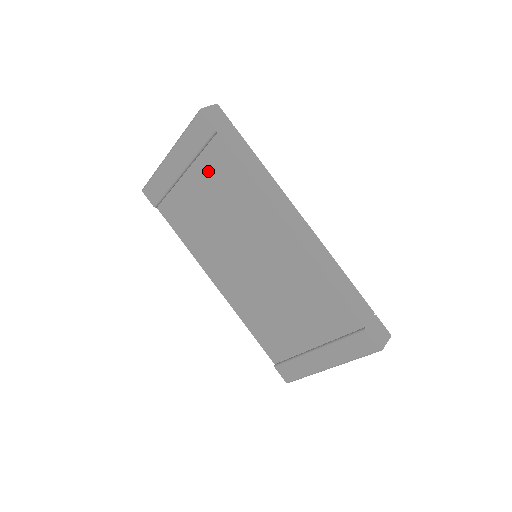
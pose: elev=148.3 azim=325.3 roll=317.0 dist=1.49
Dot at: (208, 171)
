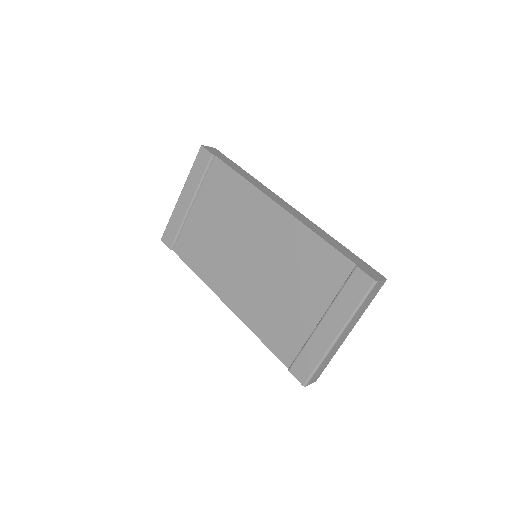
Dot at: (210, 191)
